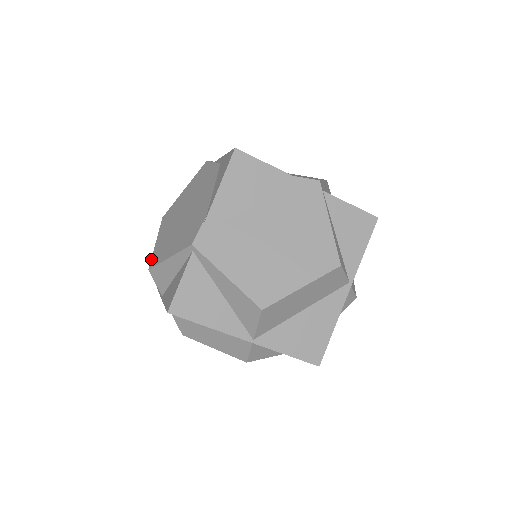
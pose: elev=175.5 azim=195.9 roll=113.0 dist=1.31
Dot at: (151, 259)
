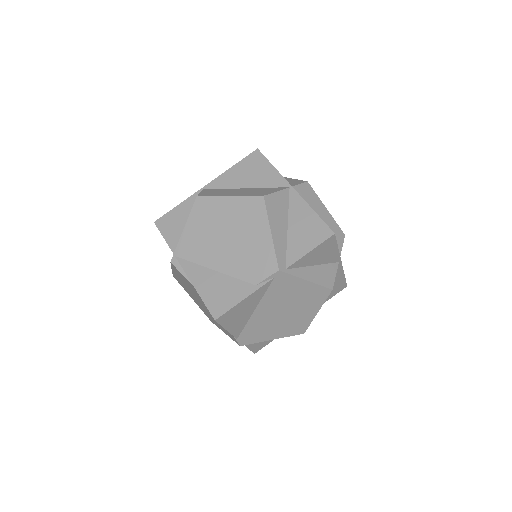
Dot at: occluded
